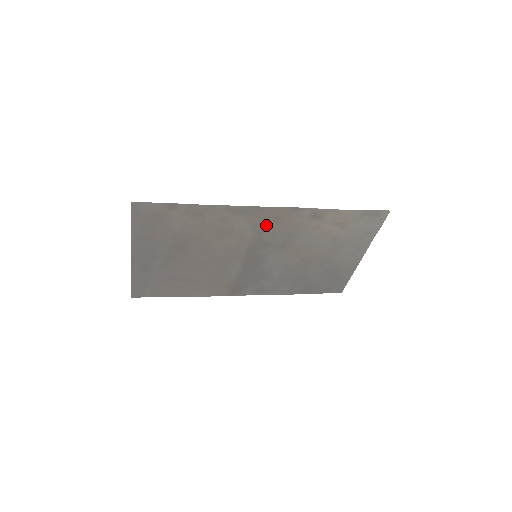
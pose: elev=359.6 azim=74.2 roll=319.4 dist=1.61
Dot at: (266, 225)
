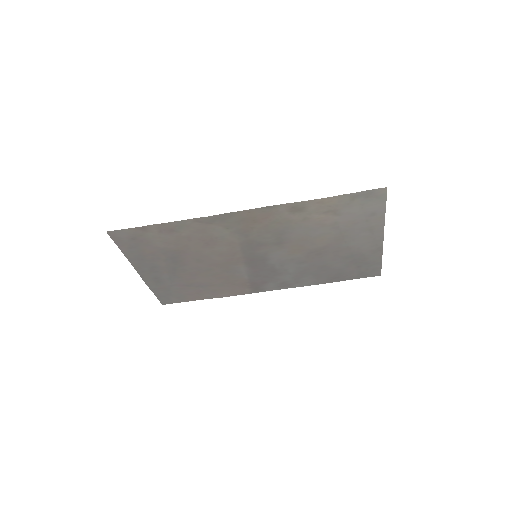
Dot at: (246, 228)
